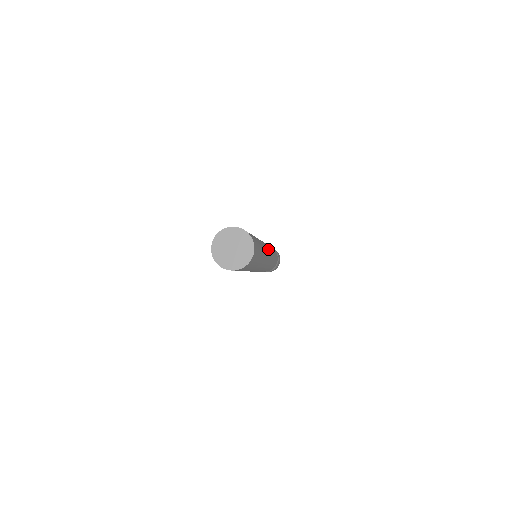
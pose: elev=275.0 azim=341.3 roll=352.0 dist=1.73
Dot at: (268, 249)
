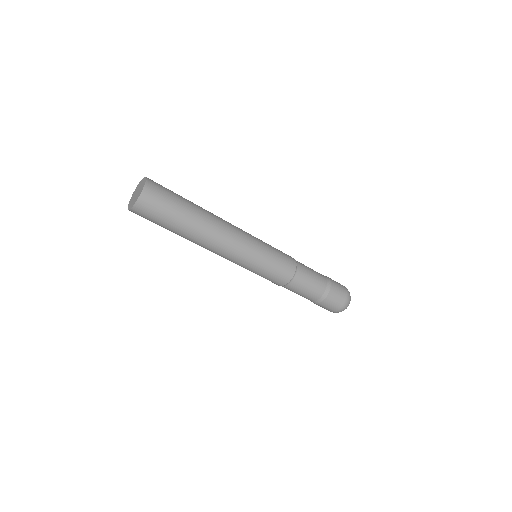
Dot at: (244, 248)
